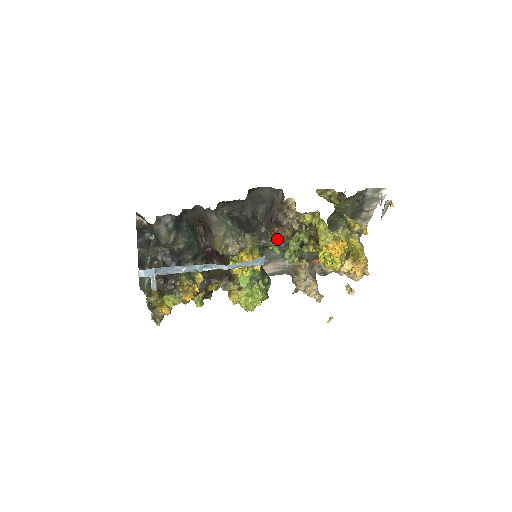
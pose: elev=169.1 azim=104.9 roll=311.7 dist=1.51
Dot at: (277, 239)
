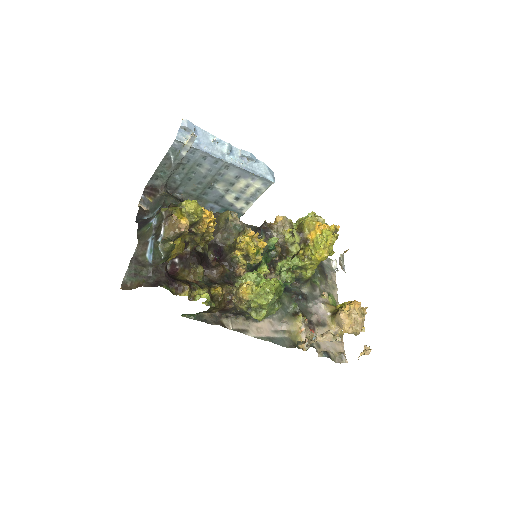
Dot at: occluded
